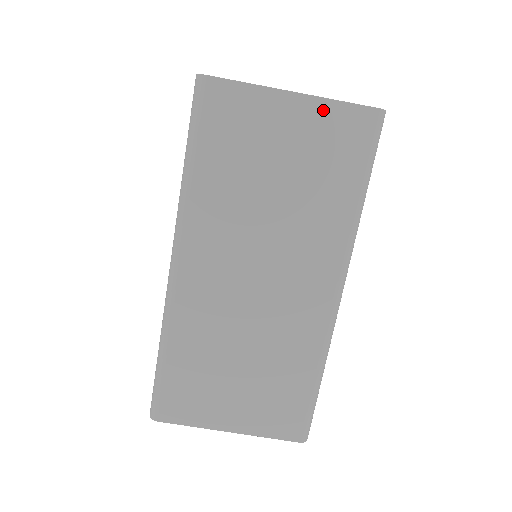
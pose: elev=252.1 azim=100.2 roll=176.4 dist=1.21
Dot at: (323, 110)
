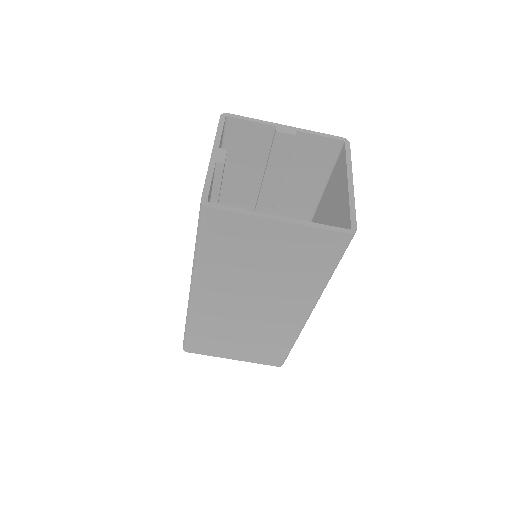
Dot at: (304, 232)
